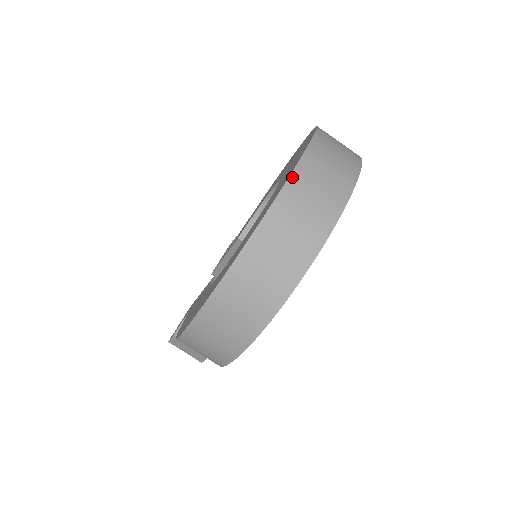
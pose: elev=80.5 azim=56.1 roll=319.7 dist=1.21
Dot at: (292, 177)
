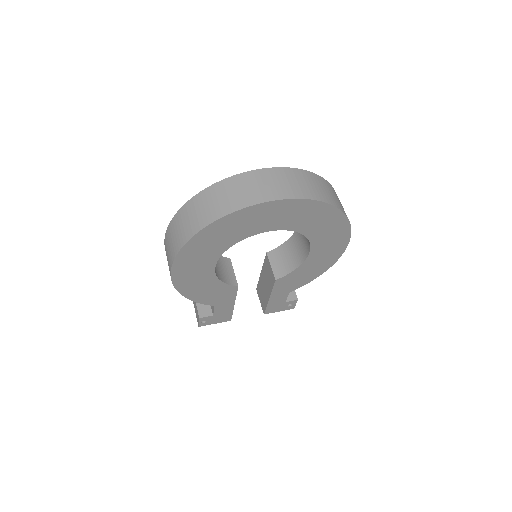
Dot at: (255, 171)
